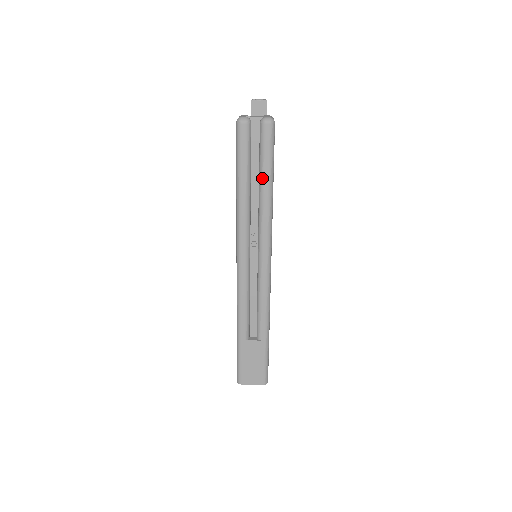
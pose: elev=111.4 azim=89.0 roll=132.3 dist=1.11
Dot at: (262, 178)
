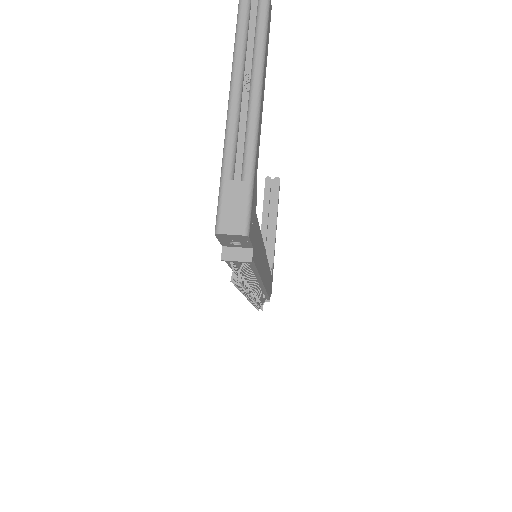
Dot at: (257, 29)
